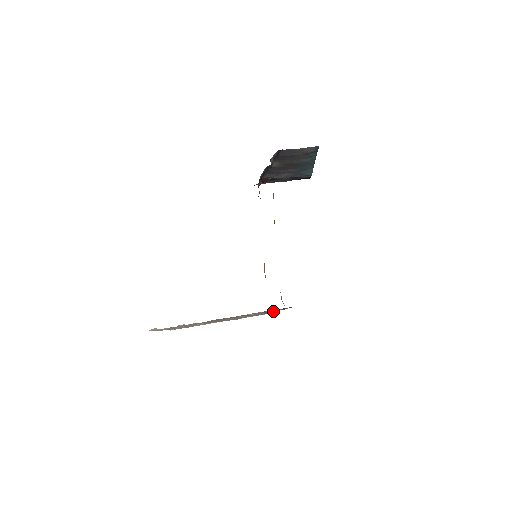
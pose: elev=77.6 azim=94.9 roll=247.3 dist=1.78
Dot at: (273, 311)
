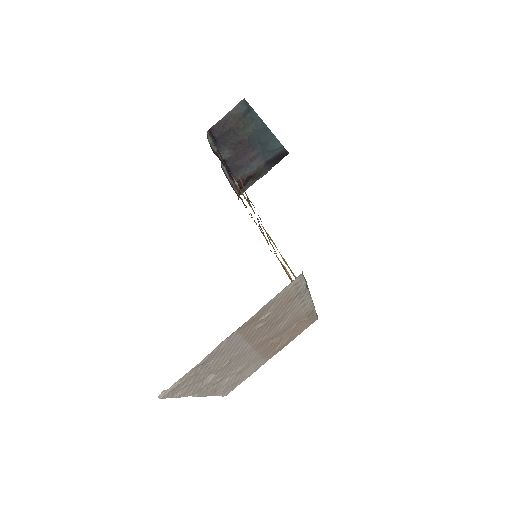
Dot at: (300, 303)
